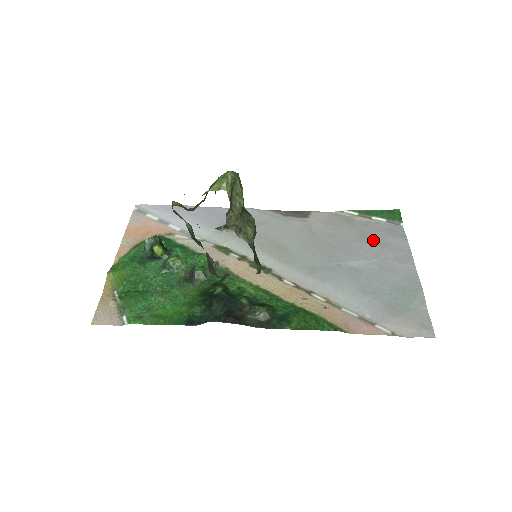
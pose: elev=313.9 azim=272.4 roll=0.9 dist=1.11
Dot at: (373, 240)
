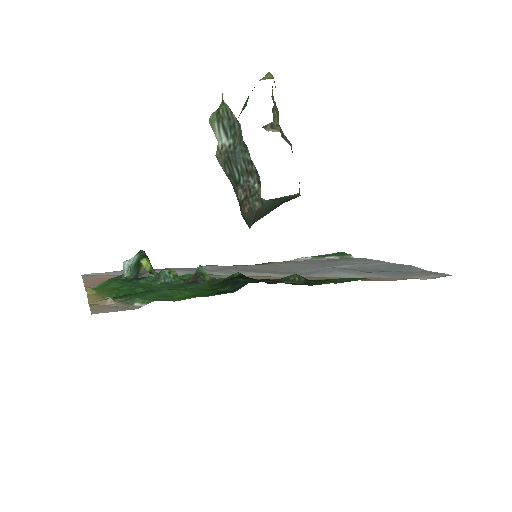
Dot at: (341, 260)
